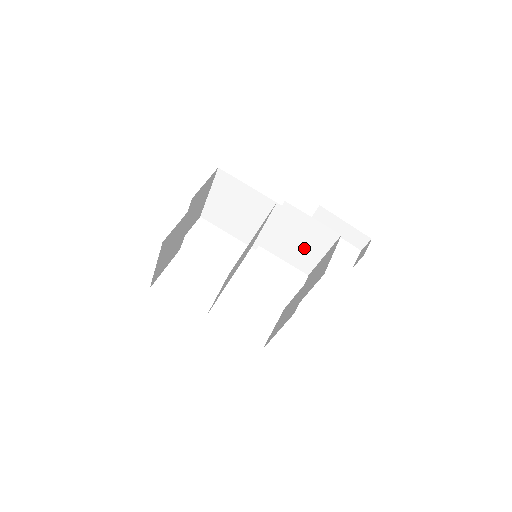
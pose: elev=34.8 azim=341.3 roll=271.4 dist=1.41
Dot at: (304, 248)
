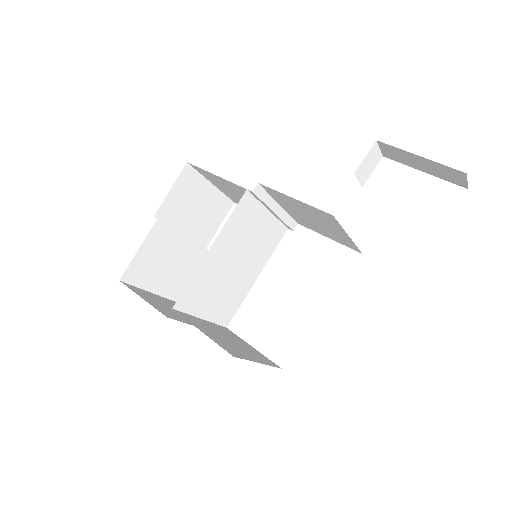
Dot at: (326, 227)
